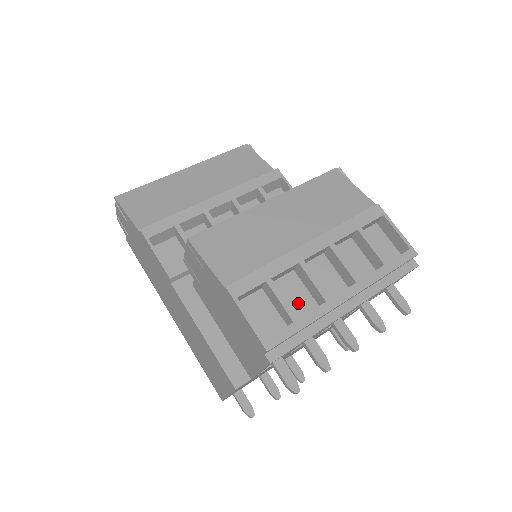
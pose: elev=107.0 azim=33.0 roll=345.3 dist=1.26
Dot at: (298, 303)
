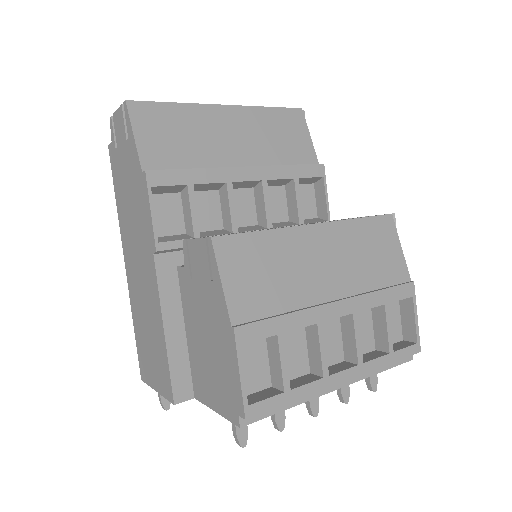
Dot at: (292, 362)
